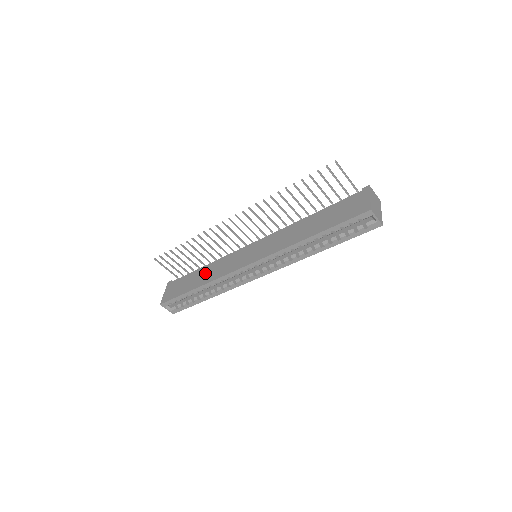
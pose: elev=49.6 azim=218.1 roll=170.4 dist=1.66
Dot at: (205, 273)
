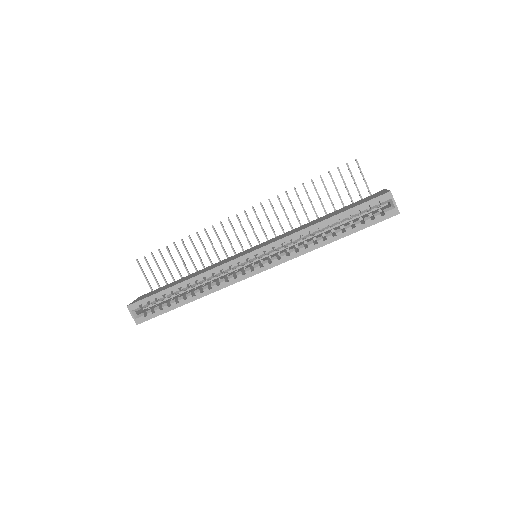
Dot at: (192, 274)
